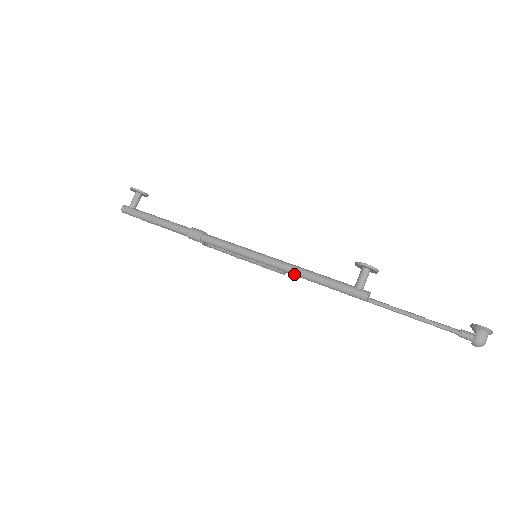
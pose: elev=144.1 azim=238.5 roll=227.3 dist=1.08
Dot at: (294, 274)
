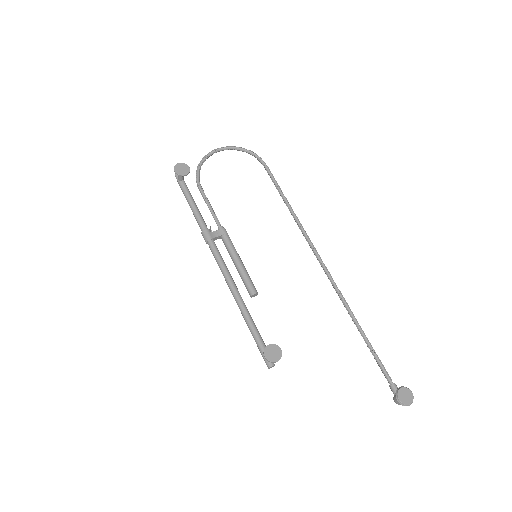
Dot at: (244, 316)
